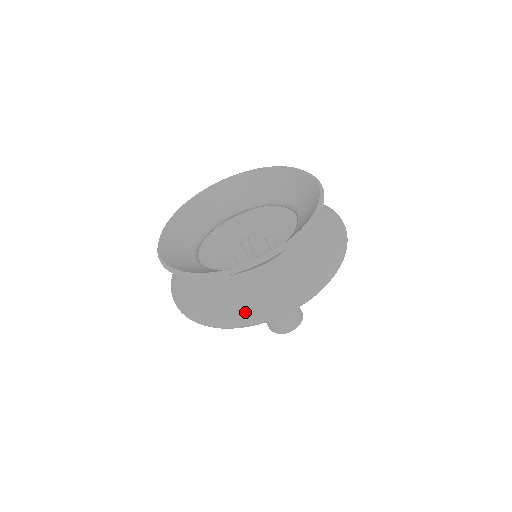
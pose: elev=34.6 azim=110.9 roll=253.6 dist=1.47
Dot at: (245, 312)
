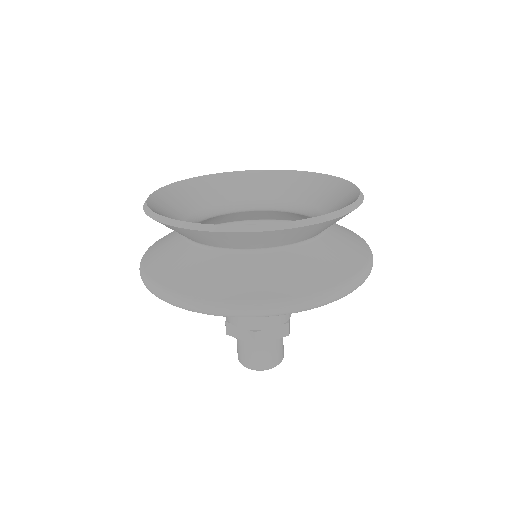
Dot at: (246, 295)
